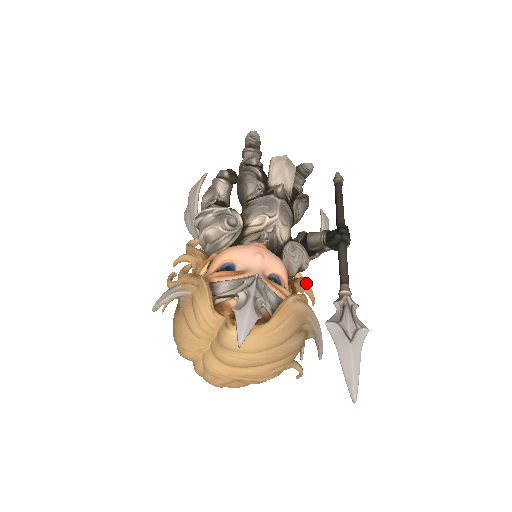
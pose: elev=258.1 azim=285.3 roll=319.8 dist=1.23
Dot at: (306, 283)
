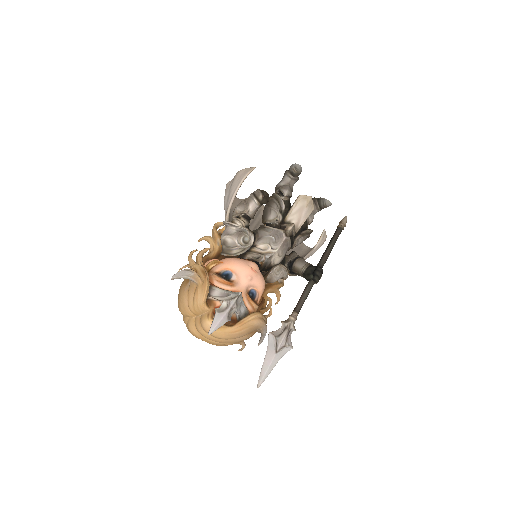
Dot at: (280, 287)
